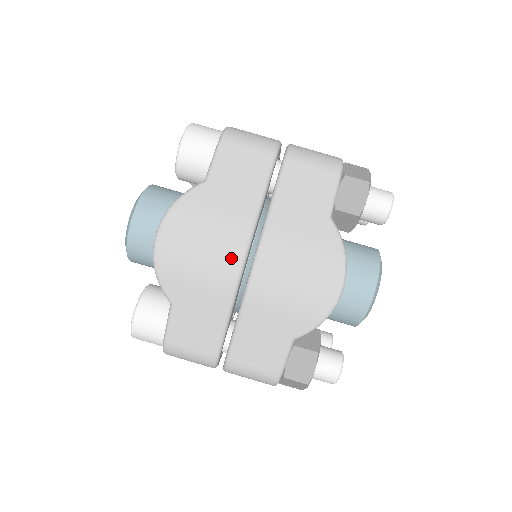
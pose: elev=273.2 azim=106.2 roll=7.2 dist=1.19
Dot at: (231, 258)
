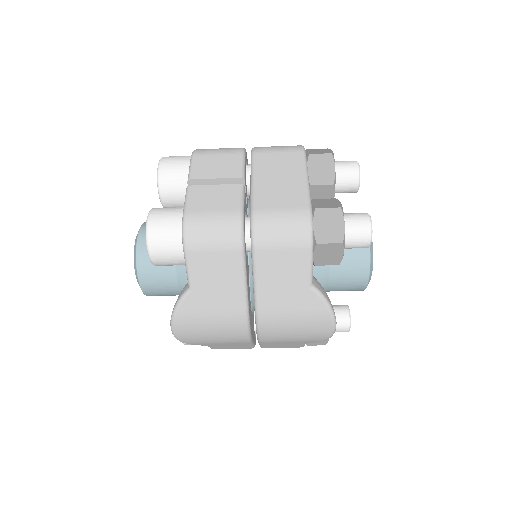
Dot at: (238, 333)
